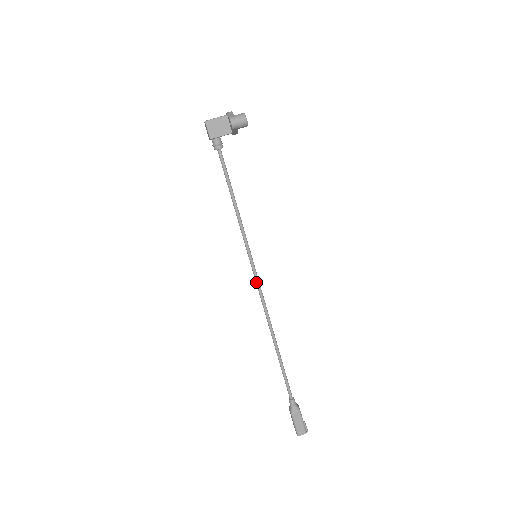
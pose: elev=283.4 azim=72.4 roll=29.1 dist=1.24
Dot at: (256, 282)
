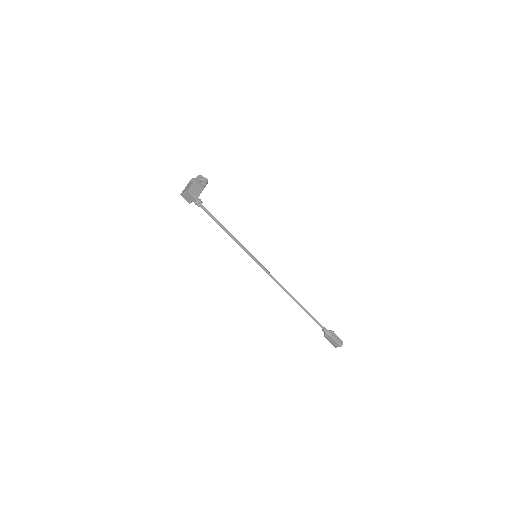
Dot at: (266, 271)
